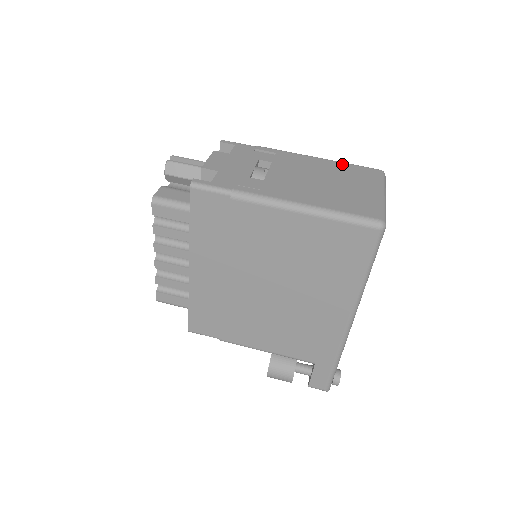
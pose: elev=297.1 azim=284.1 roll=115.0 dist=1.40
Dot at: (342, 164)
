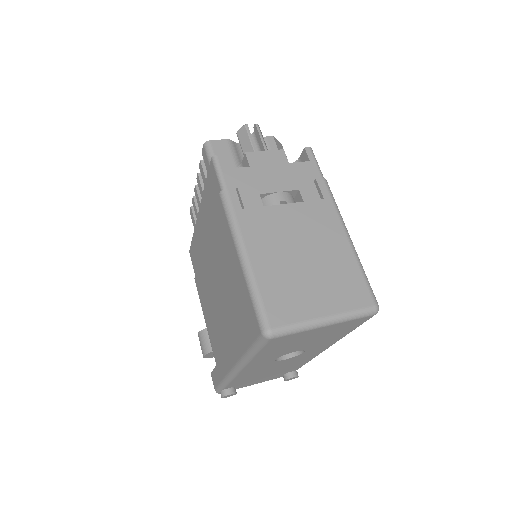
Dot at: (354, 264)
